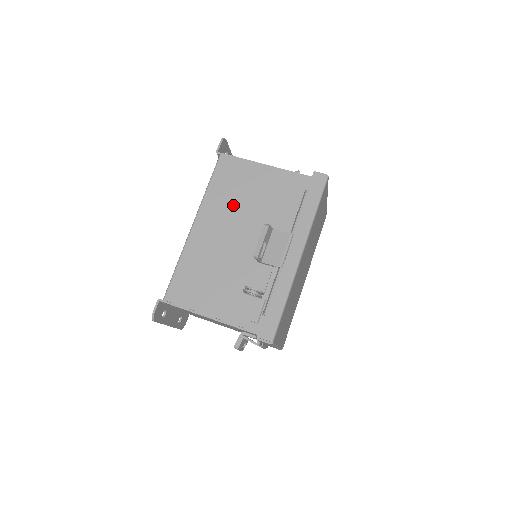
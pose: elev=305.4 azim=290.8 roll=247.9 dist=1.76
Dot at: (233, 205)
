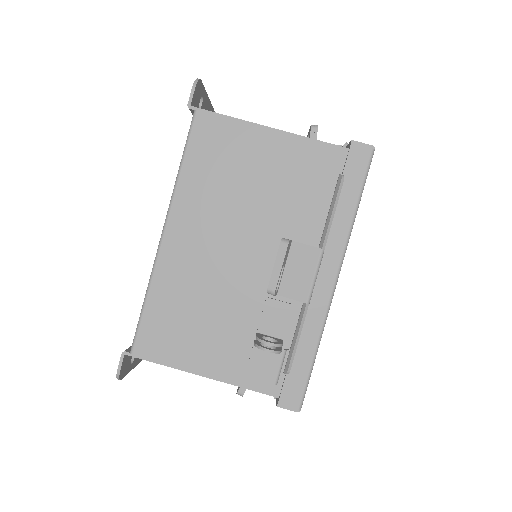
Dot at: (224, 200)
